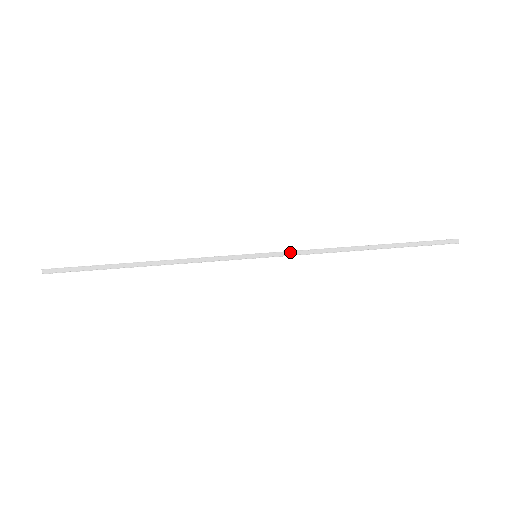
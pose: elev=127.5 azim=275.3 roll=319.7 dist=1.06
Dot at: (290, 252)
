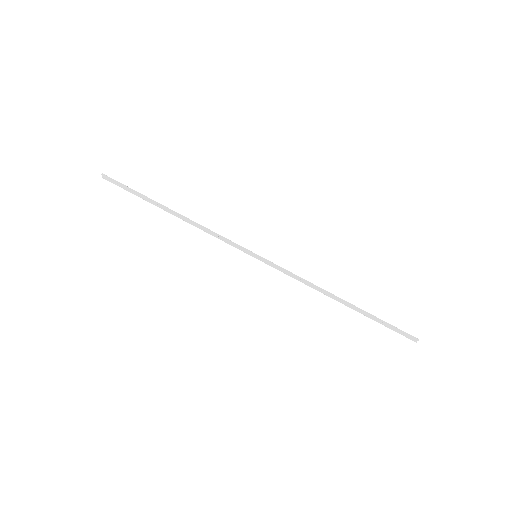
Dot at: (283, 269)
